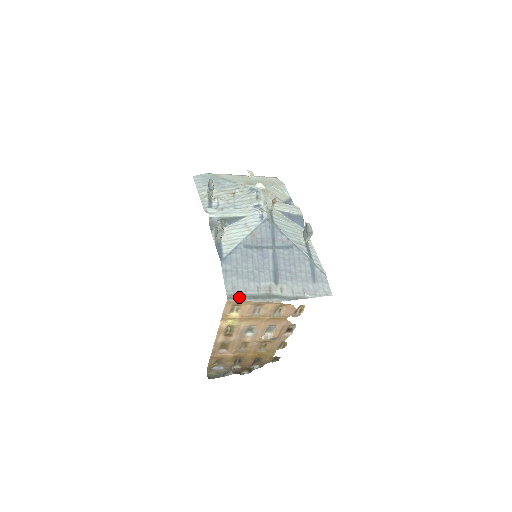
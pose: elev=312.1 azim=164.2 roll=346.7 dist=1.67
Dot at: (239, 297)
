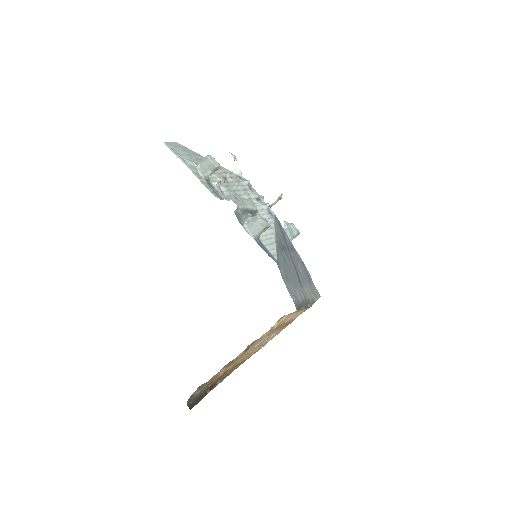
Dot at: (299, 306)
